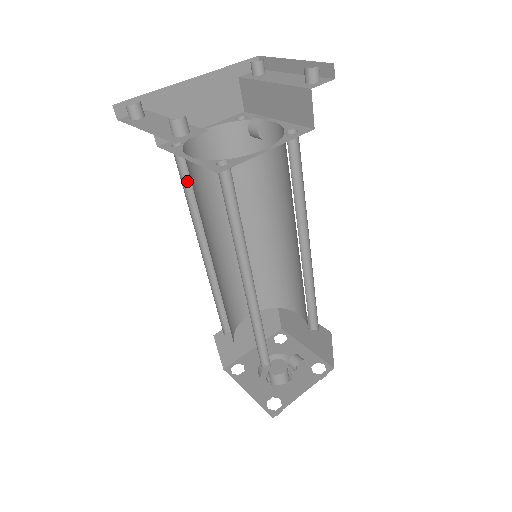
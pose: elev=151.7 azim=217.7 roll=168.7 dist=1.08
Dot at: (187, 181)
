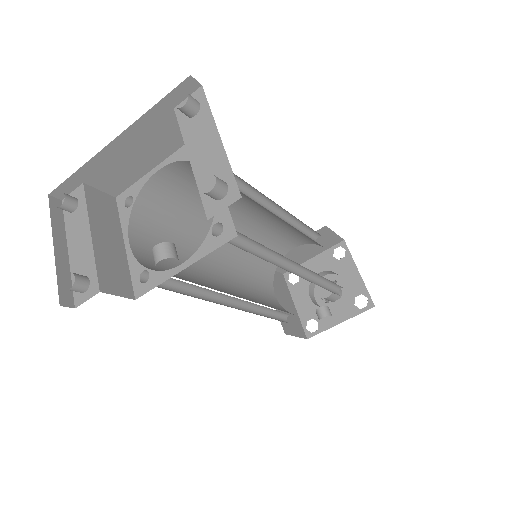
Dot at: occluded
